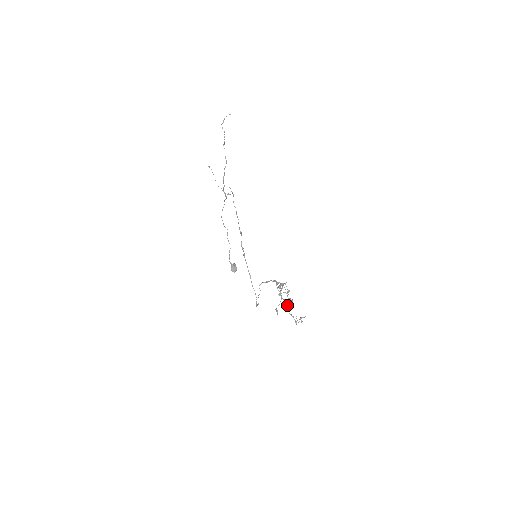
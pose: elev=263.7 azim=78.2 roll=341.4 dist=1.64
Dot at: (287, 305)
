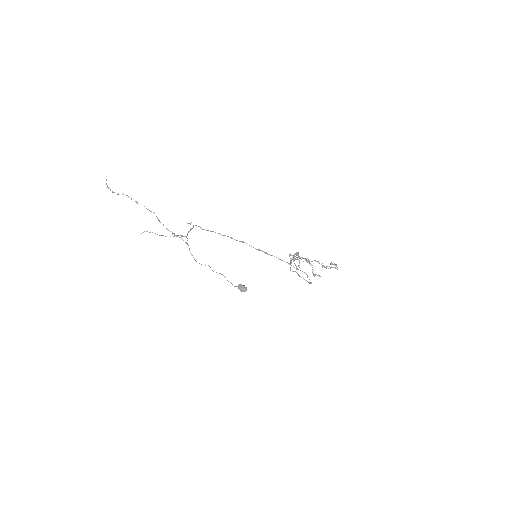
Dot at: (319, 263)
